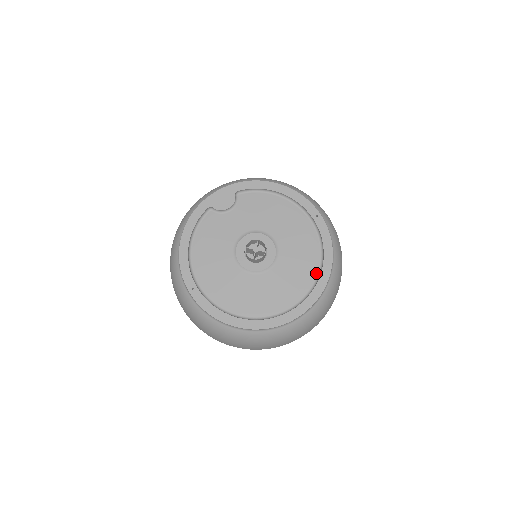
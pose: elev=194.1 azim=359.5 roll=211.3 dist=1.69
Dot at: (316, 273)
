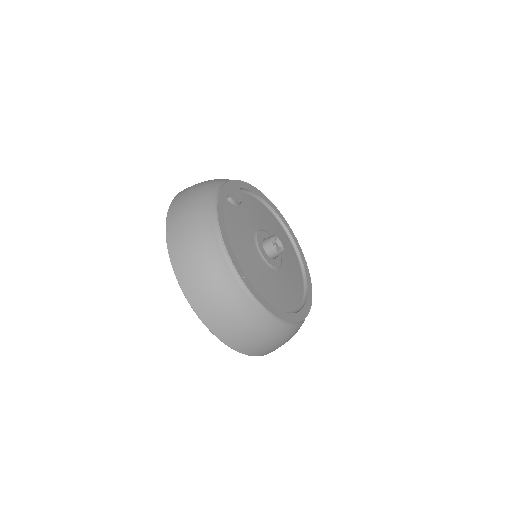
Dot at: (302, 276)
